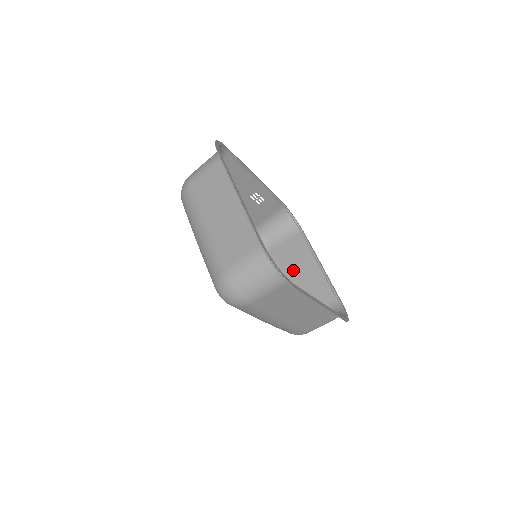
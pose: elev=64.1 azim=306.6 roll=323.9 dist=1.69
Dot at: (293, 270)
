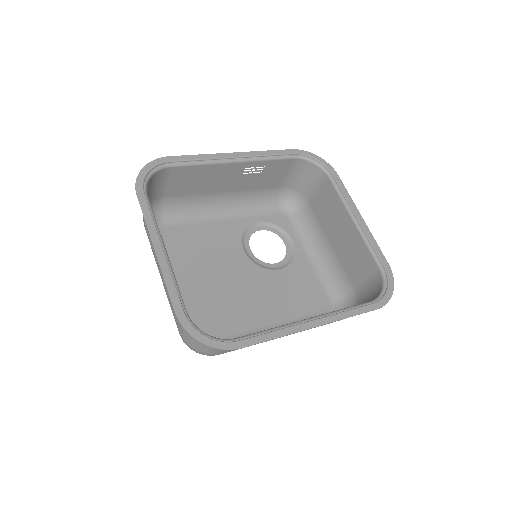
Dot at: (332, 230)
